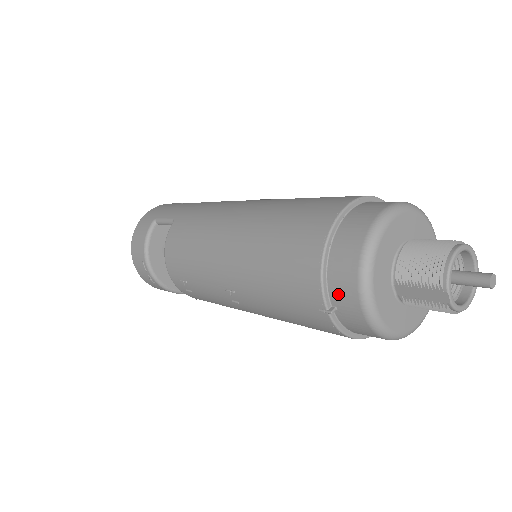
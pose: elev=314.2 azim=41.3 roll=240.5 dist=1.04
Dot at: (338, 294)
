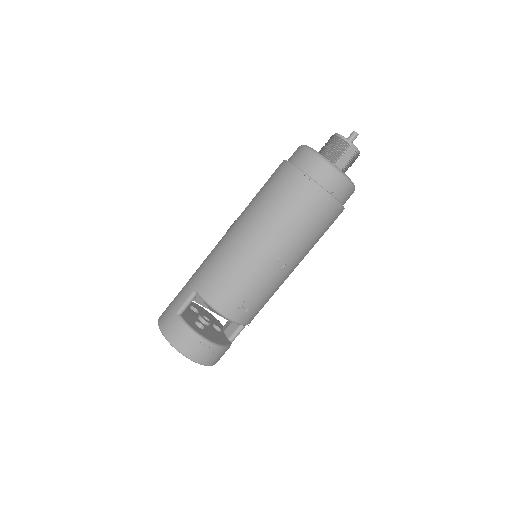
Dot at: (328, 183)
